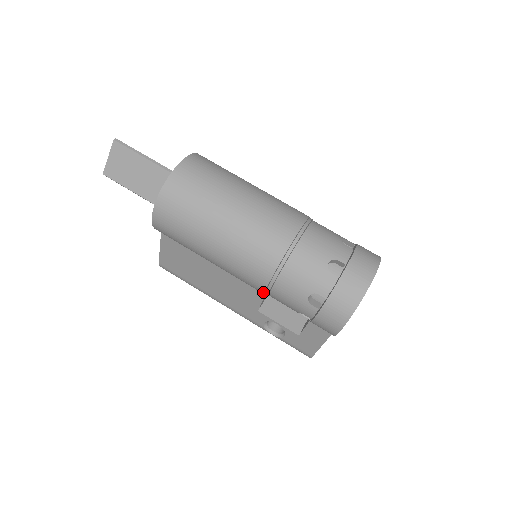
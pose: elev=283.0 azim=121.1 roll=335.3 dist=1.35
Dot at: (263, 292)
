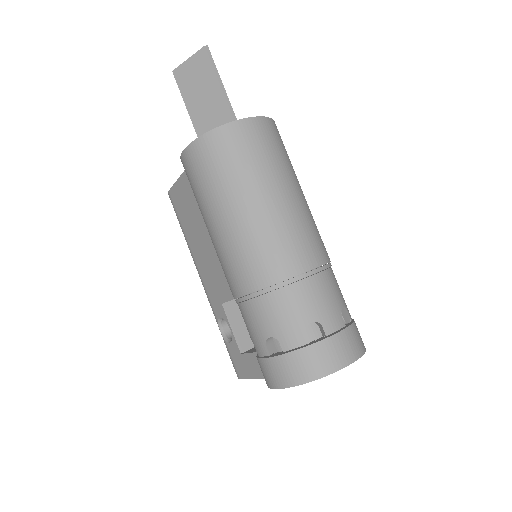
Dot at: (234, 297)
